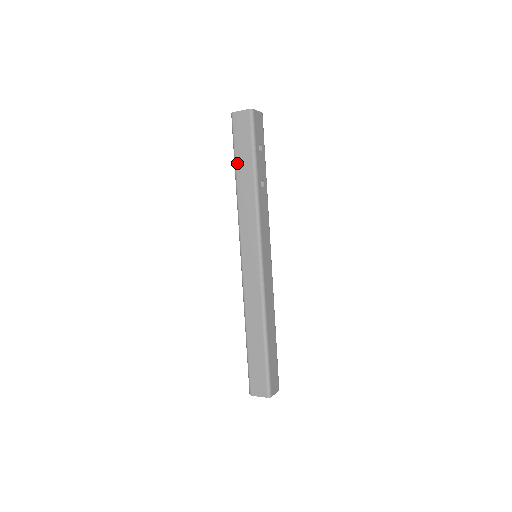
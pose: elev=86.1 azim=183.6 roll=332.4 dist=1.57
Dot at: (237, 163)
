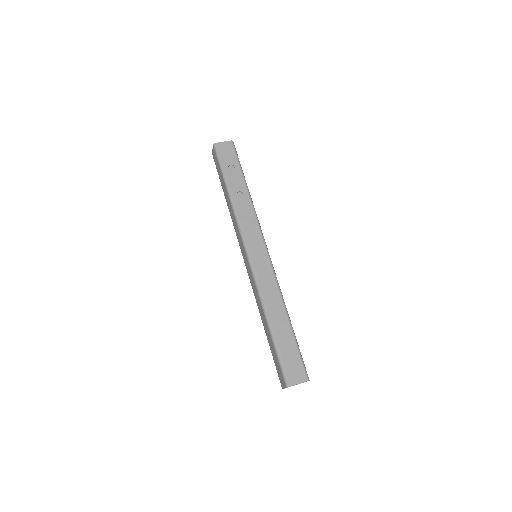
Dot at: (222, 188)
